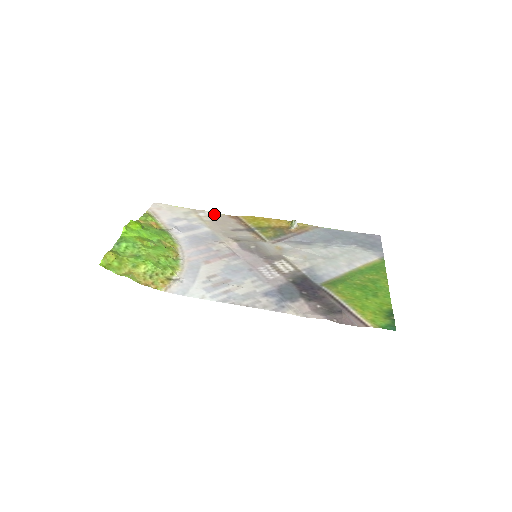
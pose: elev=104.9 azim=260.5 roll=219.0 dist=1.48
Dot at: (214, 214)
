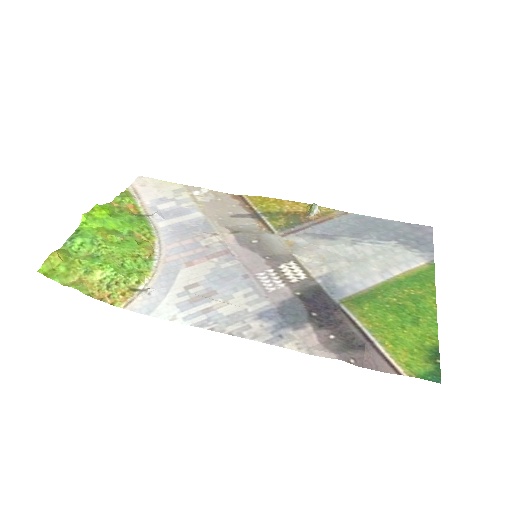
Dot at: (212, 193)
